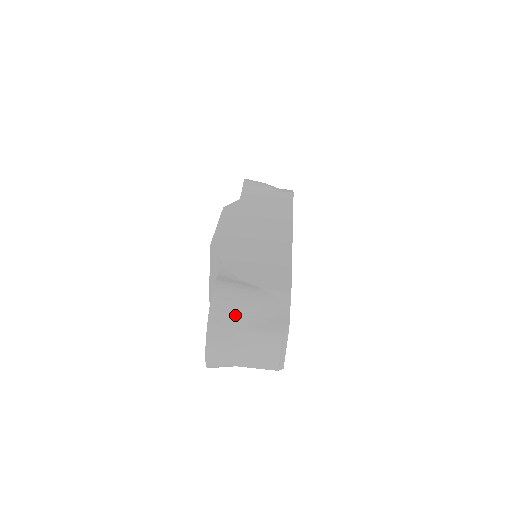
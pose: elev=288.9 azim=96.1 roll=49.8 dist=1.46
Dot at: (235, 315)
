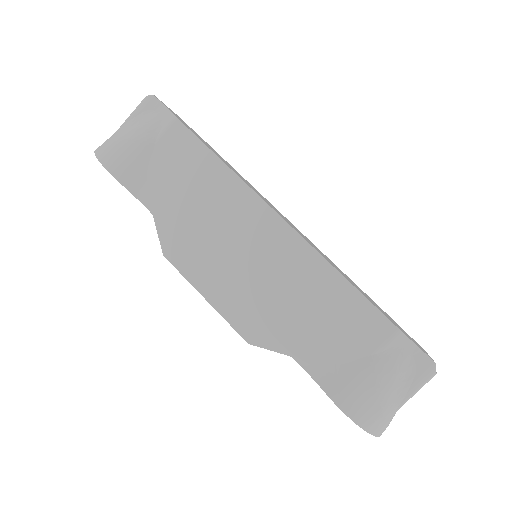
Dot at: (387, 409)
